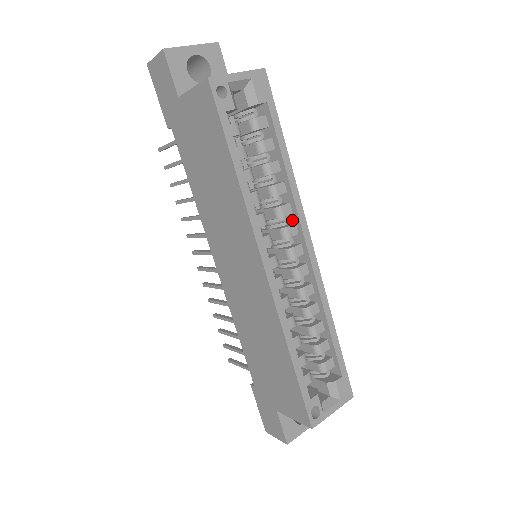
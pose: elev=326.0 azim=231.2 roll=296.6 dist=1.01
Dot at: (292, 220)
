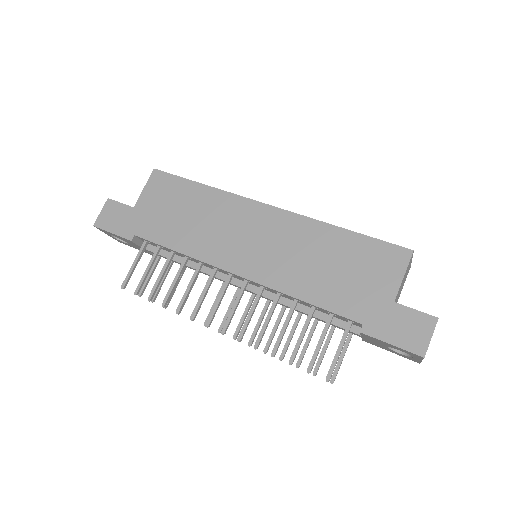
Dot at: occluded
